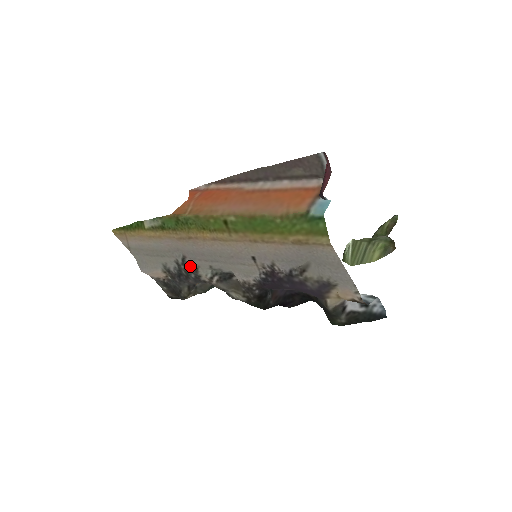
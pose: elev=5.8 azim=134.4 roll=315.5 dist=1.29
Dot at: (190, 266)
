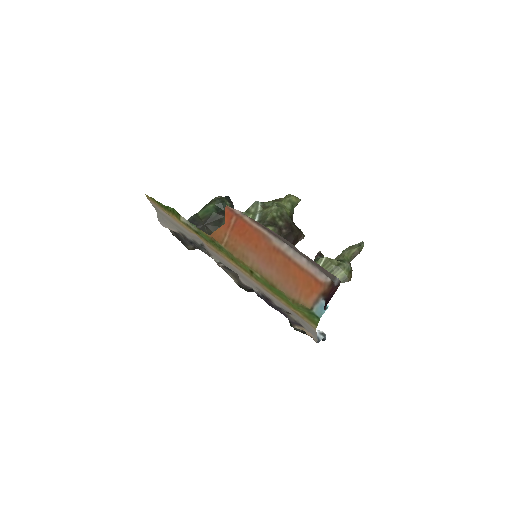
Dot at: (205, 250)
